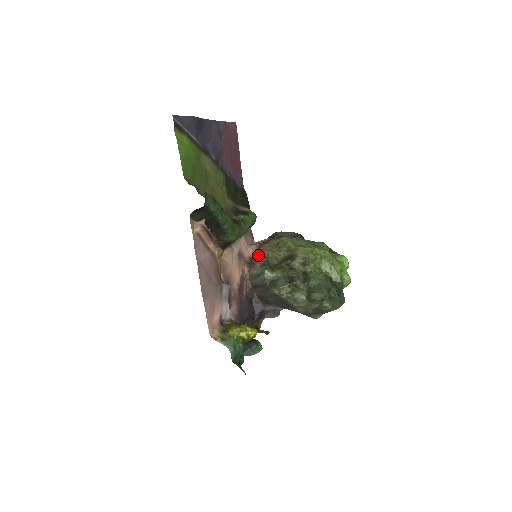
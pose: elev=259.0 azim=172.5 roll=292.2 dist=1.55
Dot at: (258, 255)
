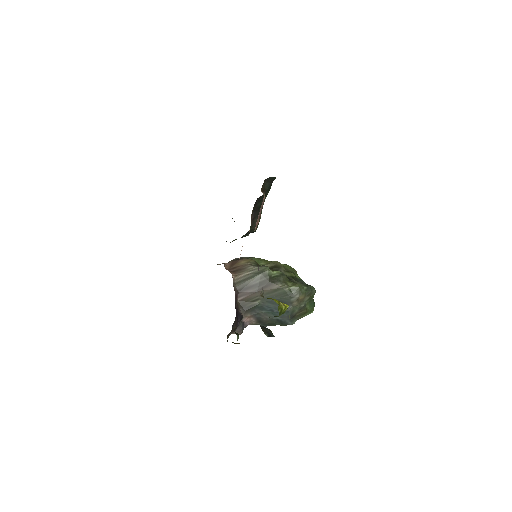
Dot at: (245, 262)
